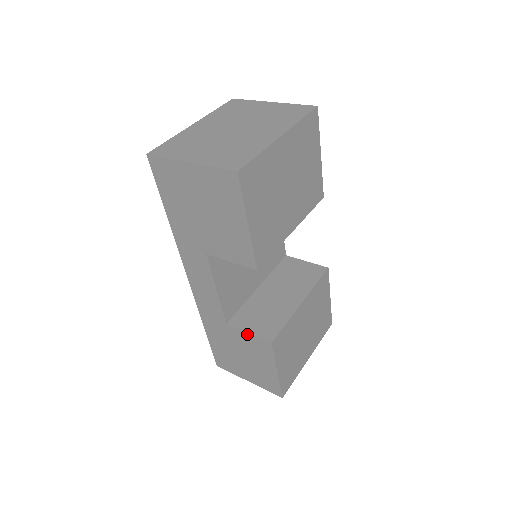
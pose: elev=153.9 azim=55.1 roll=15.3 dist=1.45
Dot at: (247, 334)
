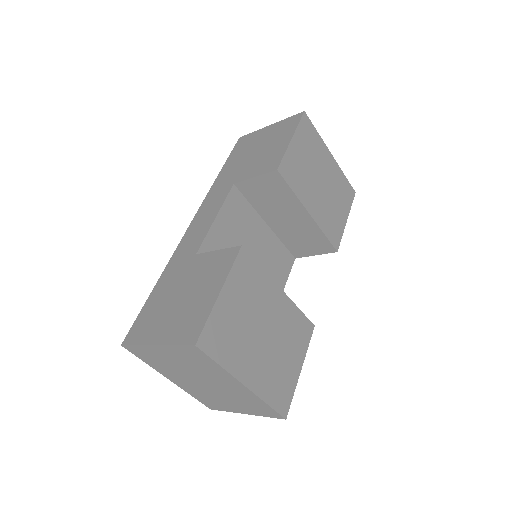
Dot at: (215, 252)
